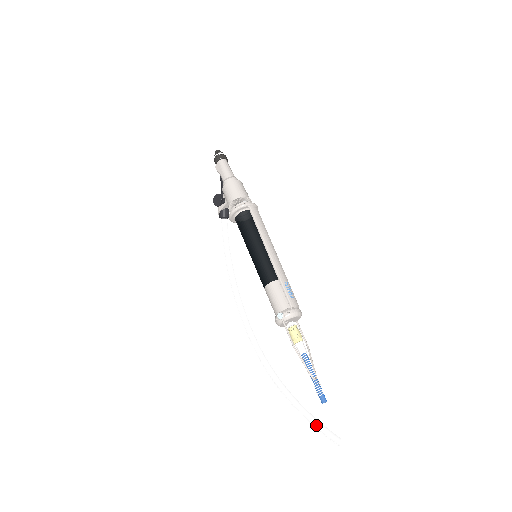
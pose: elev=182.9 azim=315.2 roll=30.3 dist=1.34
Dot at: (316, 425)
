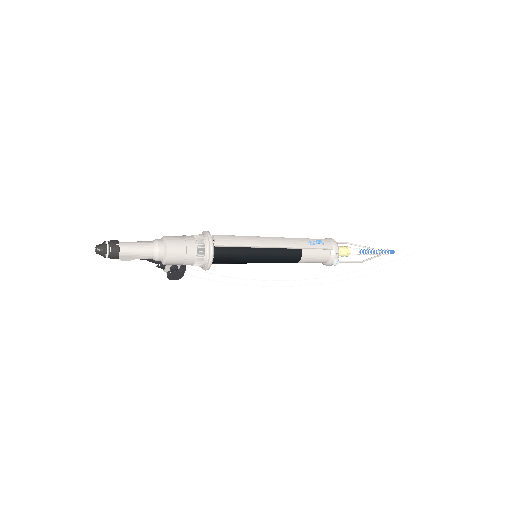
Dot at: occluded
